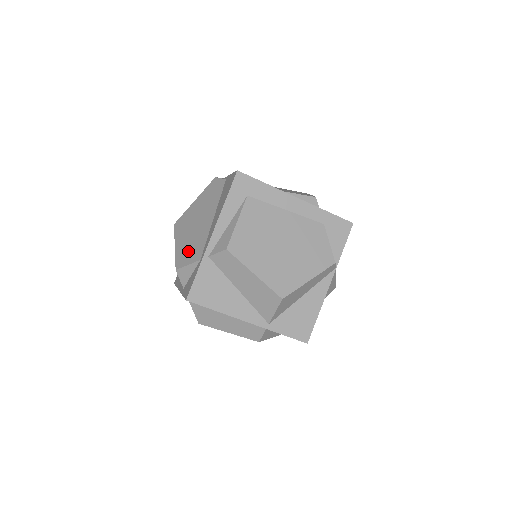
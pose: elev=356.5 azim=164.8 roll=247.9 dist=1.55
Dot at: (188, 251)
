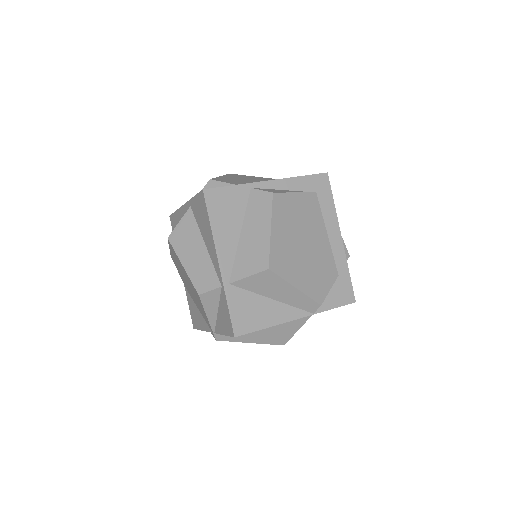
Dot at: (232, 180)
